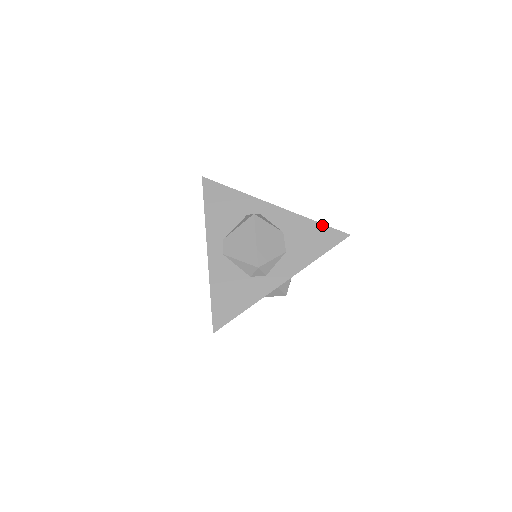
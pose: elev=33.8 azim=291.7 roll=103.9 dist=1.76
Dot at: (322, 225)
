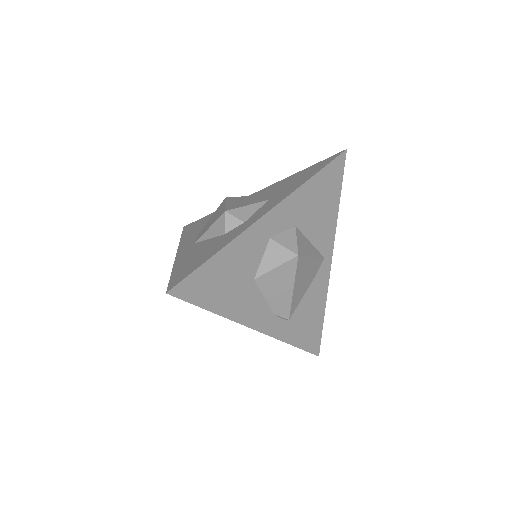
Dot at: (310, 167)
